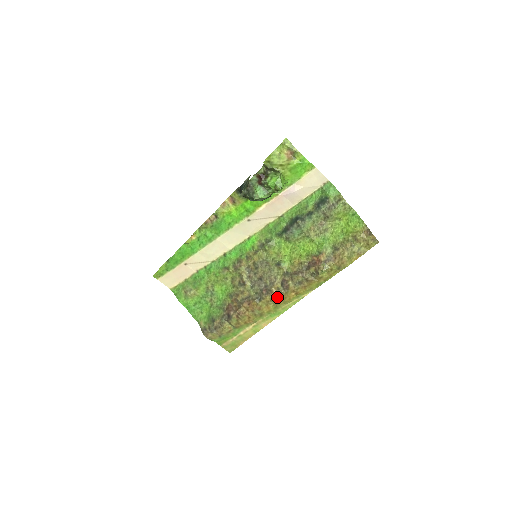
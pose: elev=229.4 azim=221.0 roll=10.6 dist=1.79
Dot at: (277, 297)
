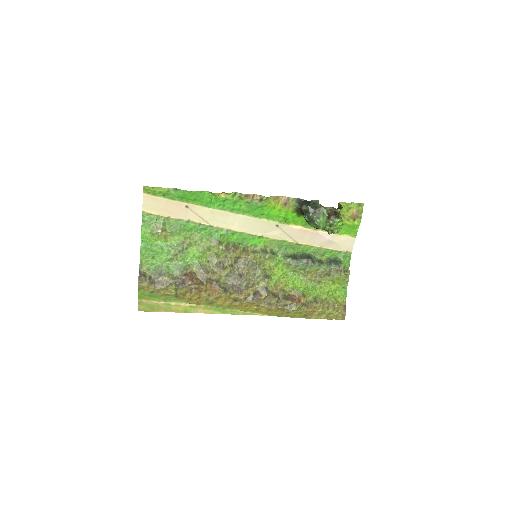
Dot at: (242, 300)
